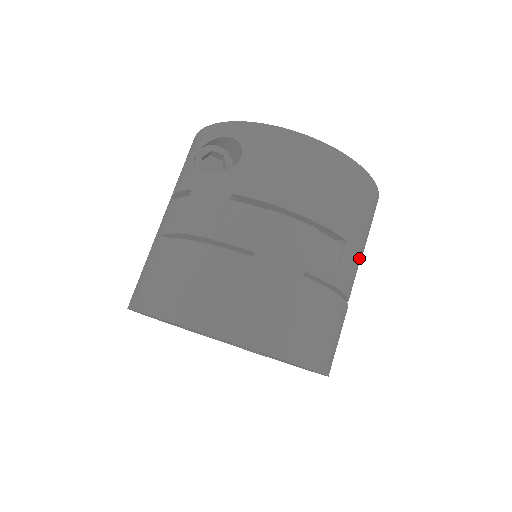
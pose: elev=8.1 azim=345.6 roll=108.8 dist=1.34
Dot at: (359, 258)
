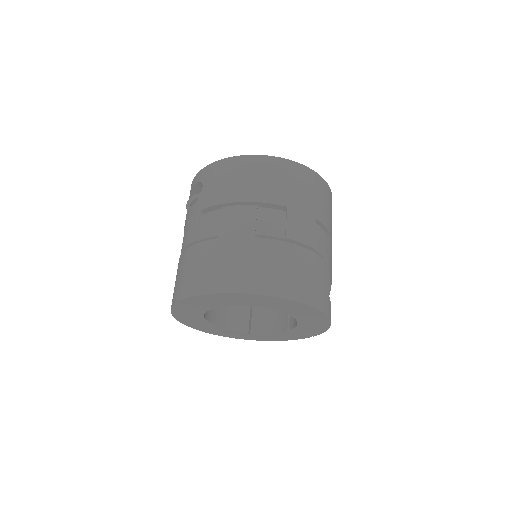
Dot at: (312, 219)
